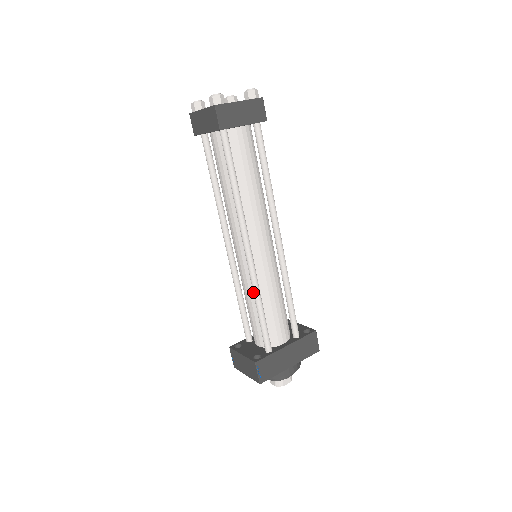
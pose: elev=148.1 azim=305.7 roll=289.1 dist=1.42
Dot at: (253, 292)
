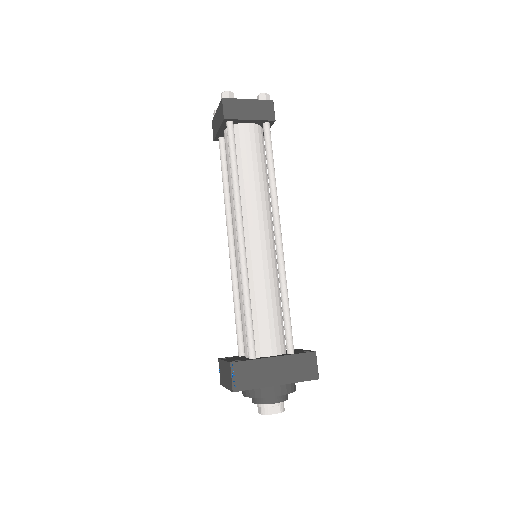
Dot at: occluded
